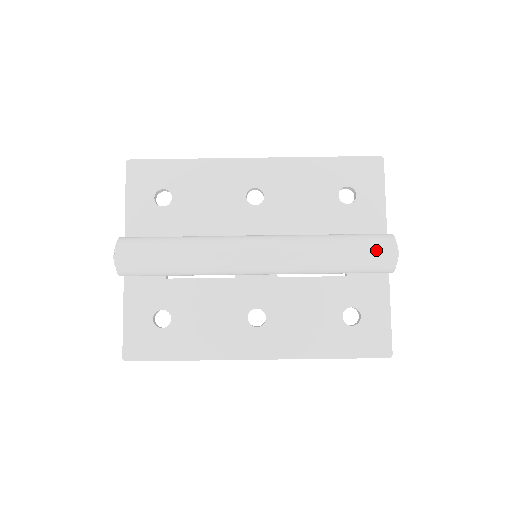
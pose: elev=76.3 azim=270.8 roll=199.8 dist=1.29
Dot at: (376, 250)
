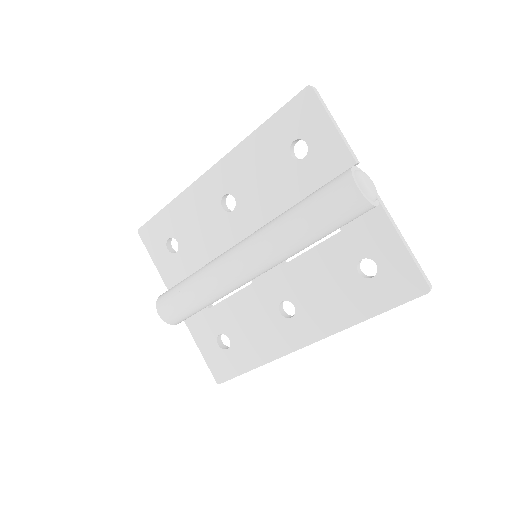
Dot at: (336, 199)
